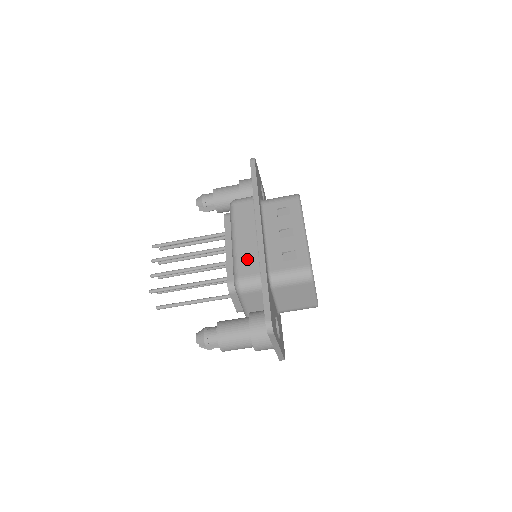
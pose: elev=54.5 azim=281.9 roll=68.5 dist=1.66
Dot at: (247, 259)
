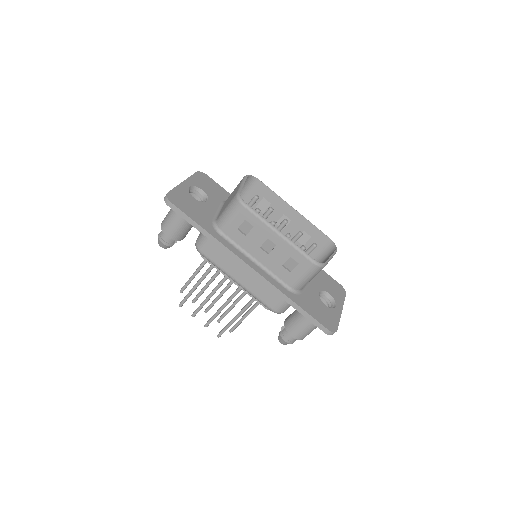
Dot at: (264, 293)
